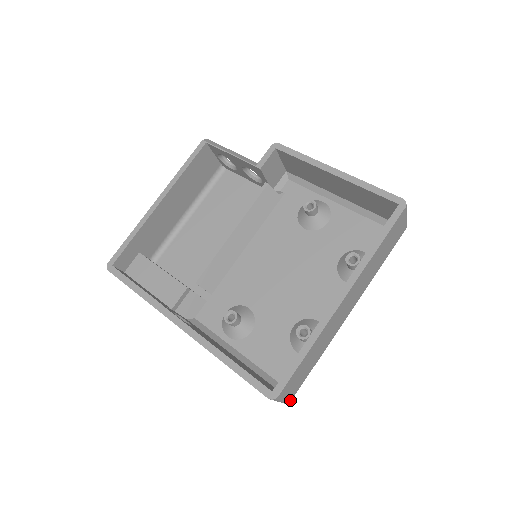
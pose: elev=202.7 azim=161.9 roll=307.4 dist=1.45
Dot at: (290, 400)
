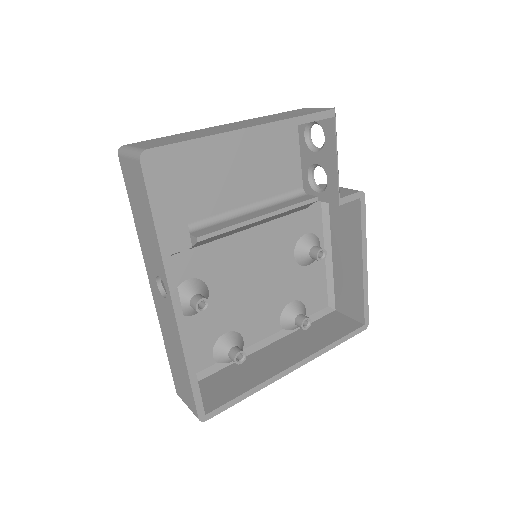
Dot at: occluded
